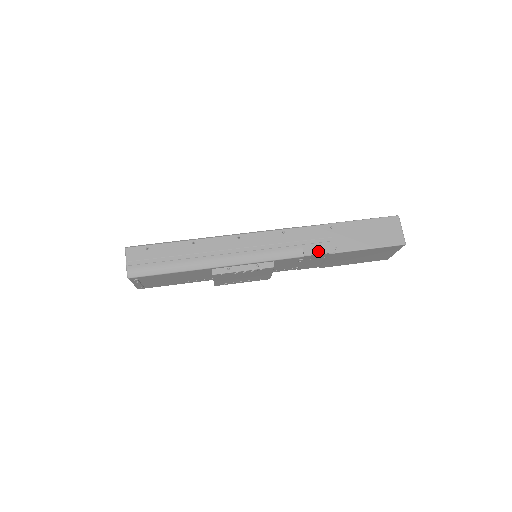
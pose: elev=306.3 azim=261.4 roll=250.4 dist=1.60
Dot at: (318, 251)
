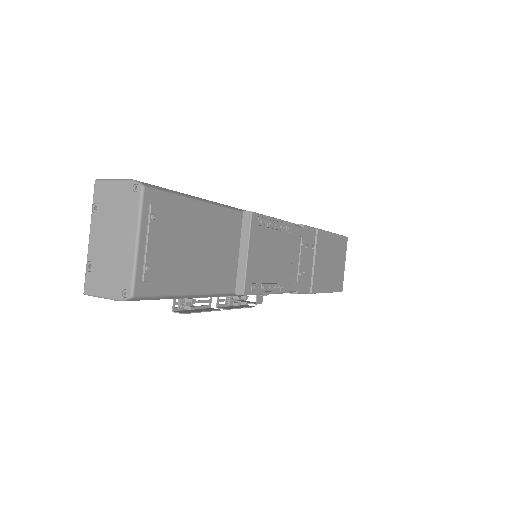
Dot at: occluded
